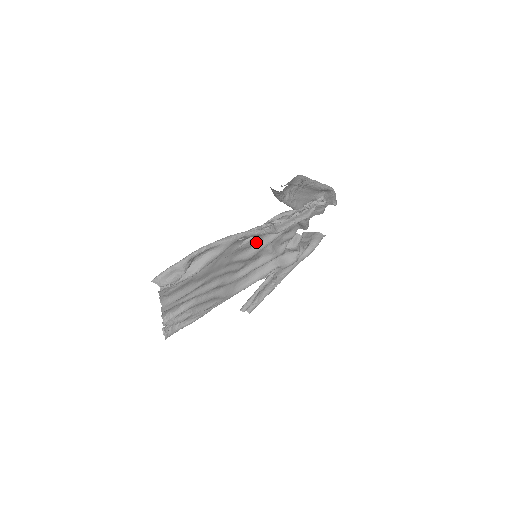
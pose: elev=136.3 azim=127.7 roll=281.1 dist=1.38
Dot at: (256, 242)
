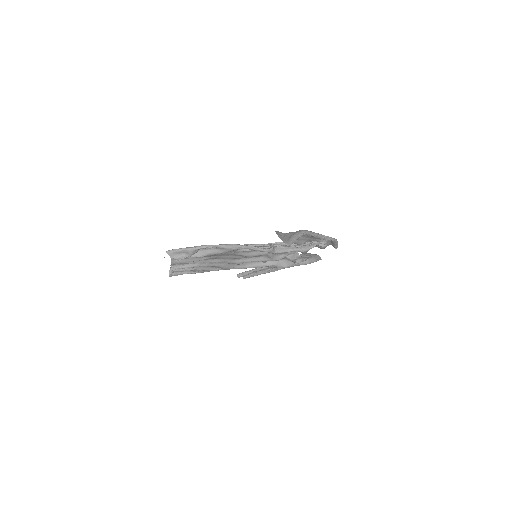
Dot at: occluded
